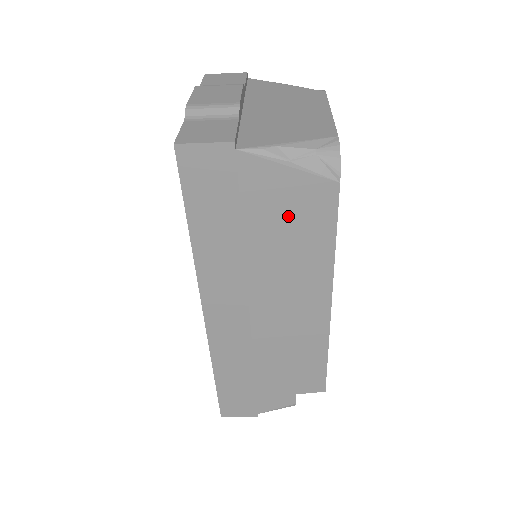
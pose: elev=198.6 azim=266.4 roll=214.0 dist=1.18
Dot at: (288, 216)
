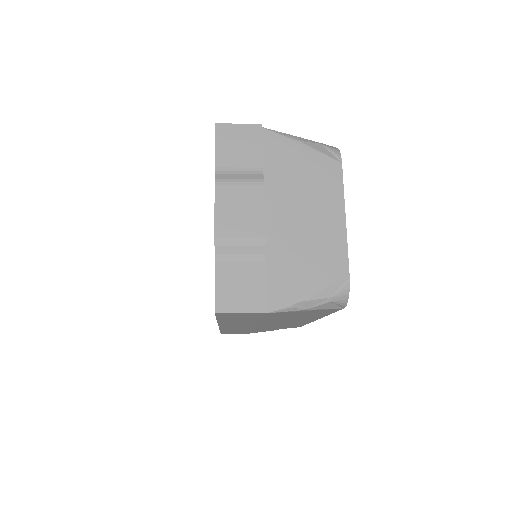
Dot at: (298, 315)
